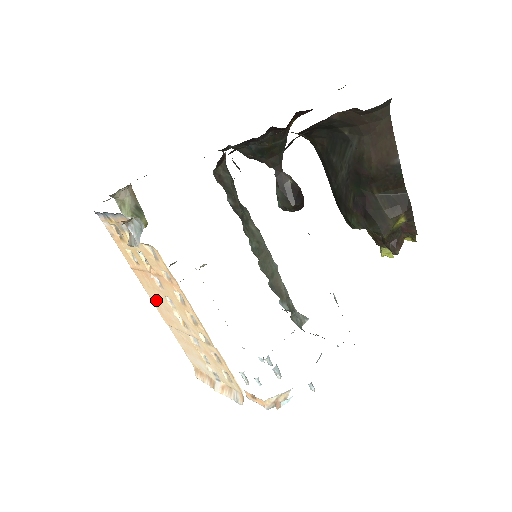
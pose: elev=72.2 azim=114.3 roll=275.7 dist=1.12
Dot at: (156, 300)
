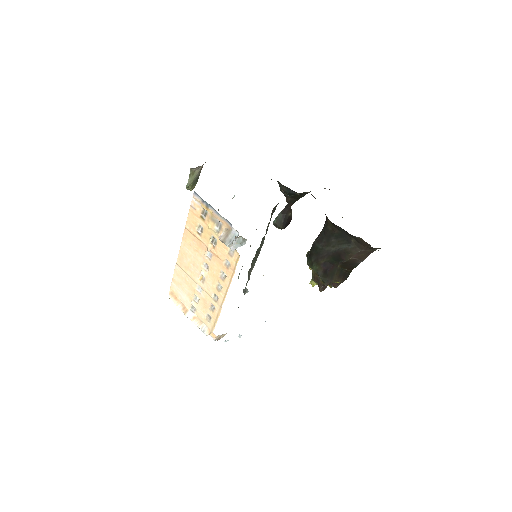
Dot at: (187, 253)
